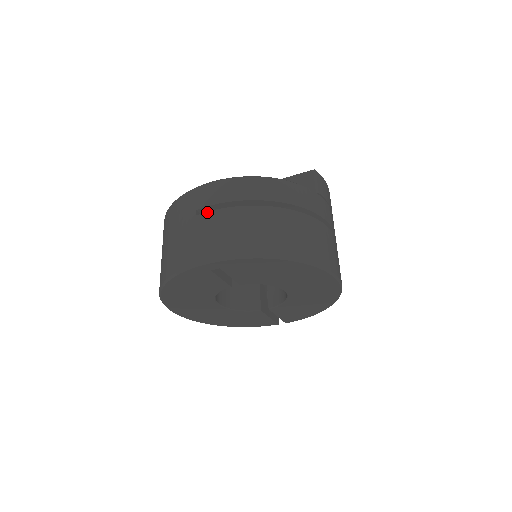
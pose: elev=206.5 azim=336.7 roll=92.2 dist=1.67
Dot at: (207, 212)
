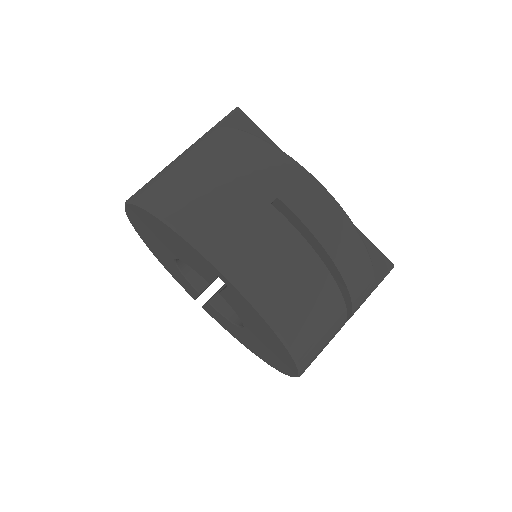
Dot at: (284, 217)
